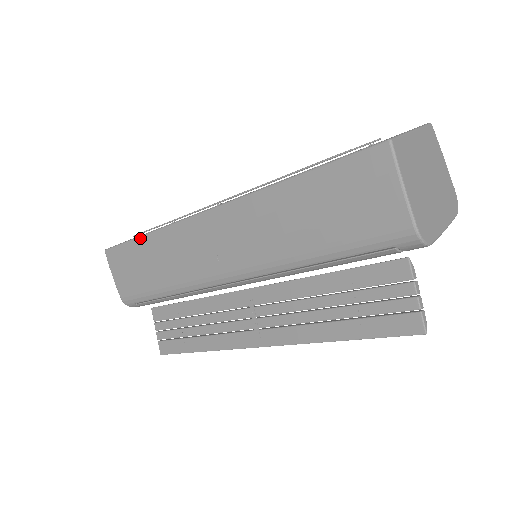
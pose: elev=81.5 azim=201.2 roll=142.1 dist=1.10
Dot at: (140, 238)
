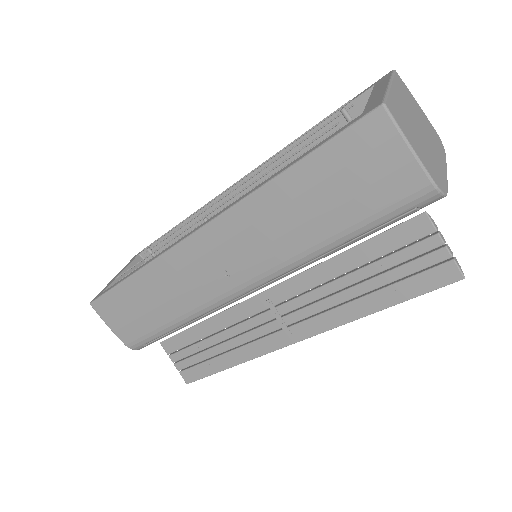
Dot at: (128, 280)
